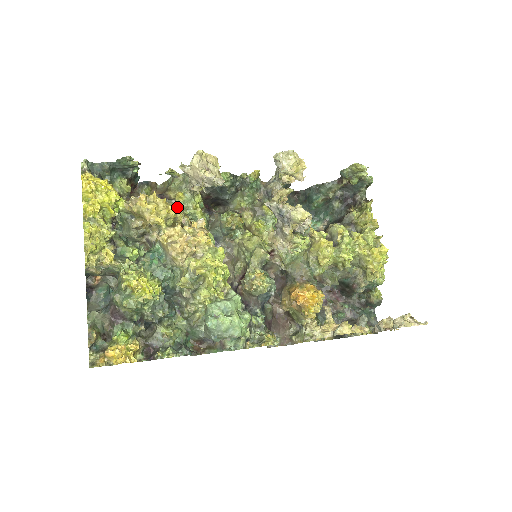
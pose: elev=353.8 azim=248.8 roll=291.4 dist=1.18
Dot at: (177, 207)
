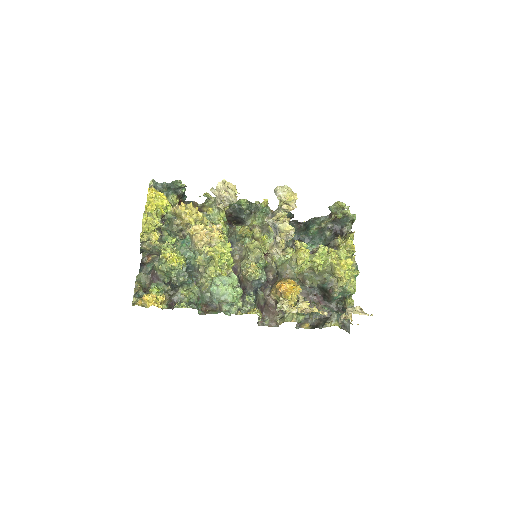
Dot at: (207, 217)
